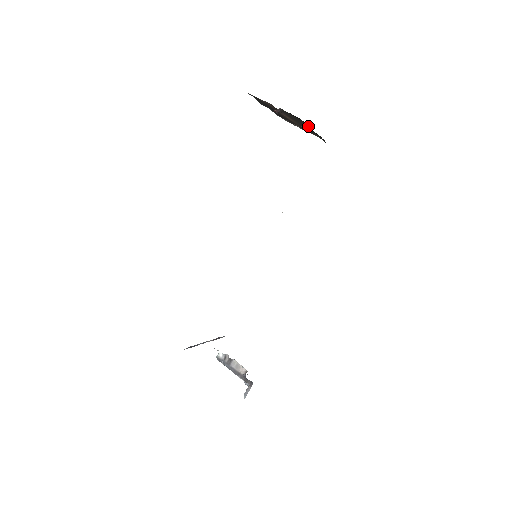
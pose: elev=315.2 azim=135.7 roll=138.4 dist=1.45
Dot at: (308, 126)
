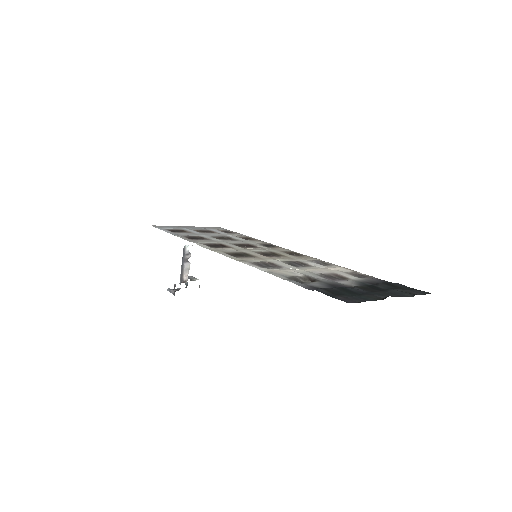
Dot at: occluded
